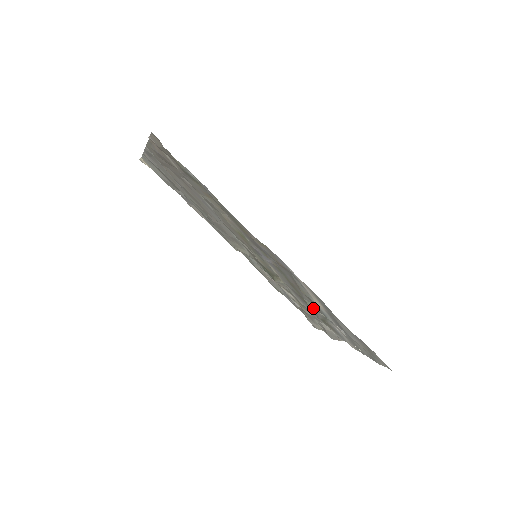
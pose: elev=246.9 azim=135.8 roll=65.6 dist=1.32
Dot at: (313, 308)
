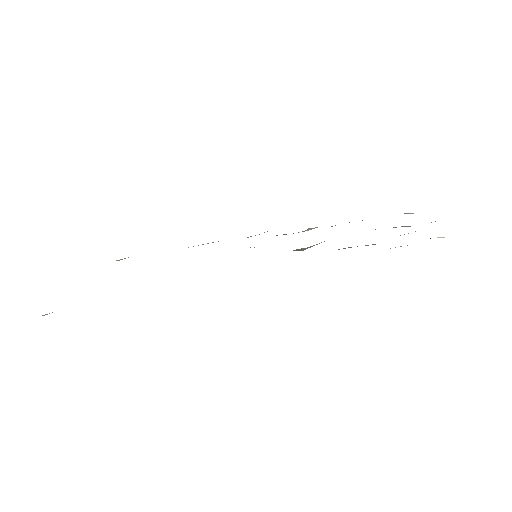
Dot at: occluded
